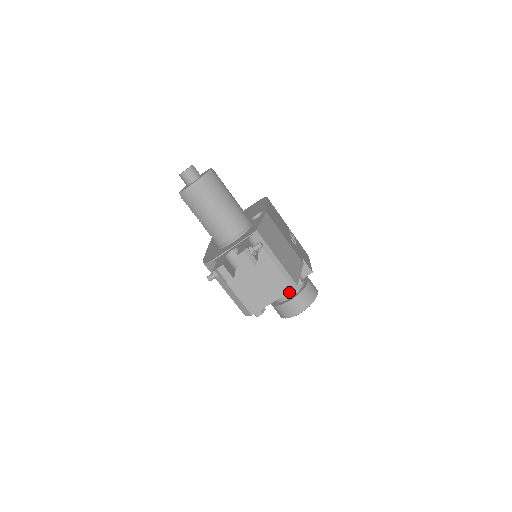
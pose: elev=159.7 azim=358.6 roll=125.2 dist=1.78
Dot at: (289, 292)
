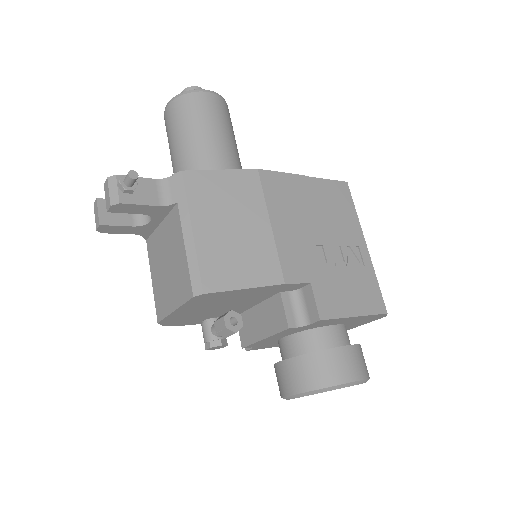
Dot at: (290, 347)
